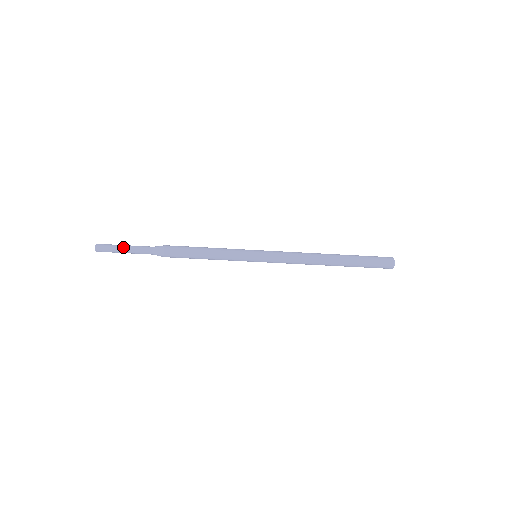
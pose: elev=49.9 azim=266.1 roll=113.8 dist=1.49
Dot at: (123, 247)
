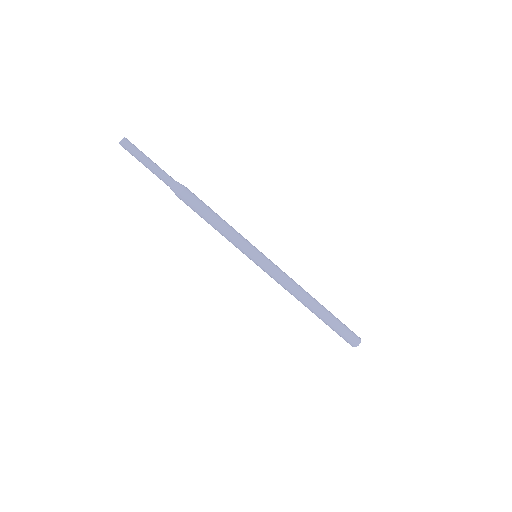
Dot at: (147, 160)
